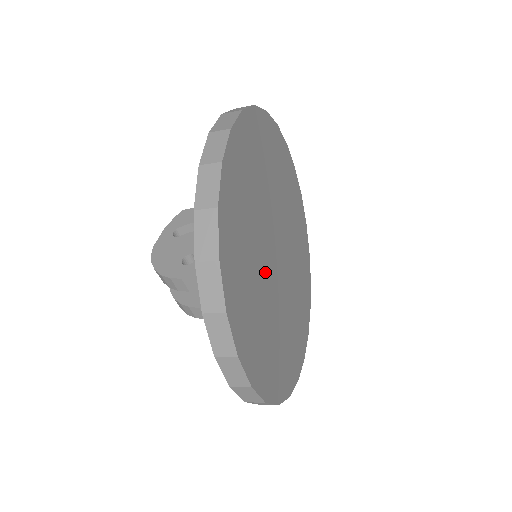
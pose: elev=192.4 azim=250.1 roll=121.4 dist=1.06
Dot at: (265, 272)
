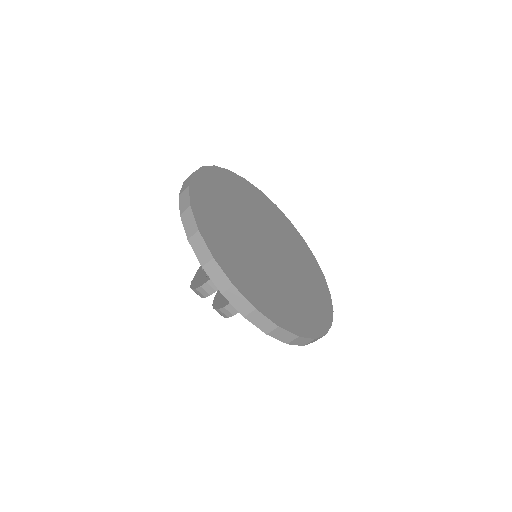
Dot at: (254, 252)
